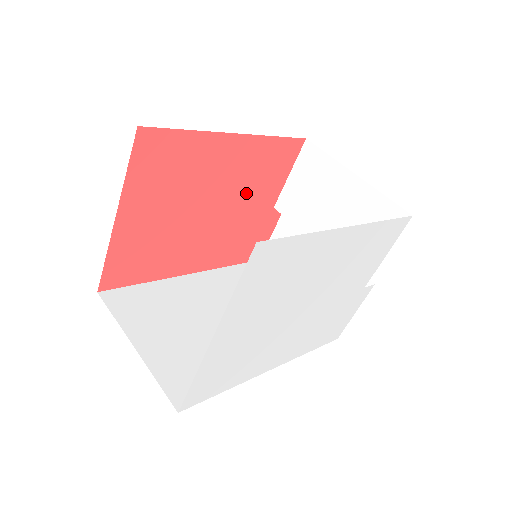
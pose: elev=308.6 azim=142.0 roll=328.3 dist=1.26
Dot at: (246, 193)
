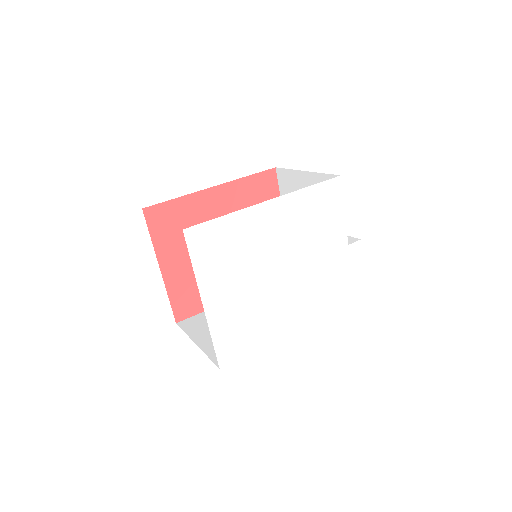
Dot at: occluded
